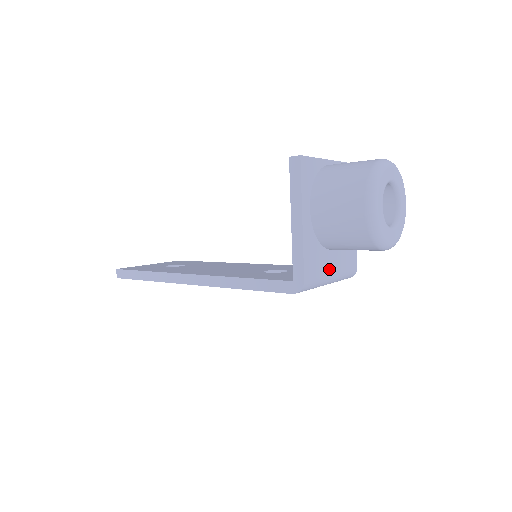
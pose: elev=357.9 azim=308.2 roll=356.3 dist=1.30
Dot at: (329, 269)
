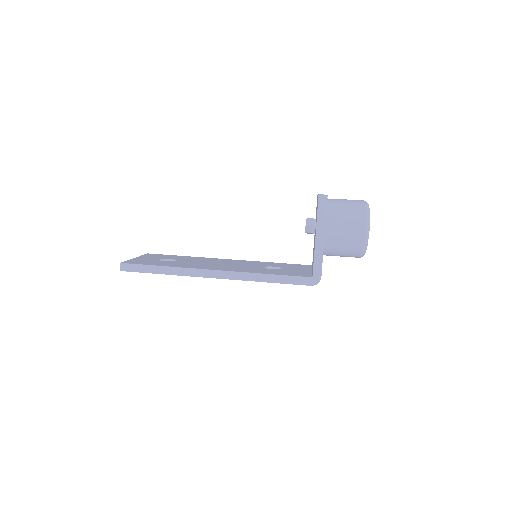
Dot at: occluded
